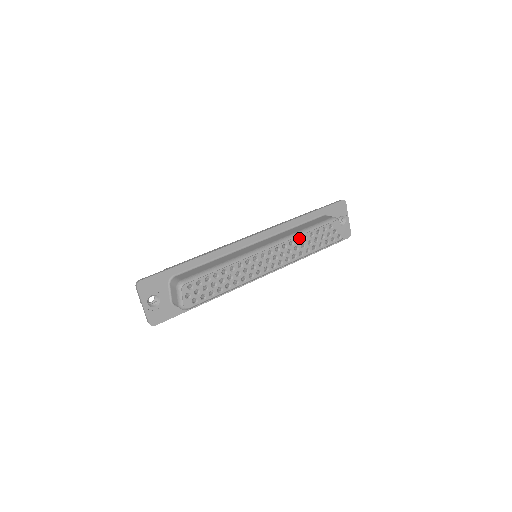
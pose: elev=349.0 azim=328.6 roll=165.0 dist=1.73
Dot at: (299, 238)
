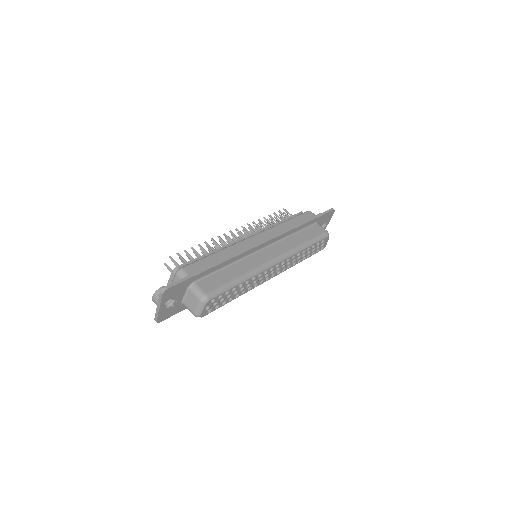
Dot at: (300, 252)
